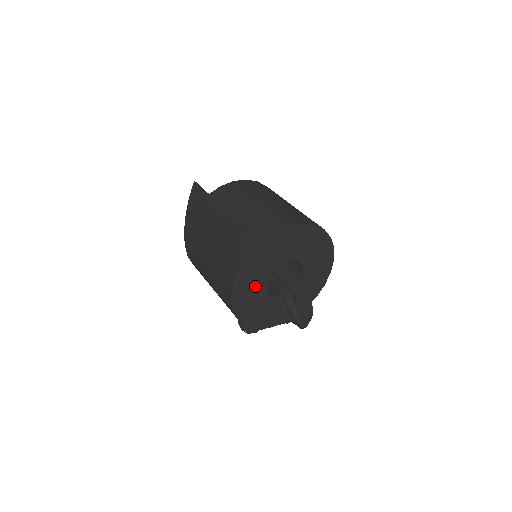
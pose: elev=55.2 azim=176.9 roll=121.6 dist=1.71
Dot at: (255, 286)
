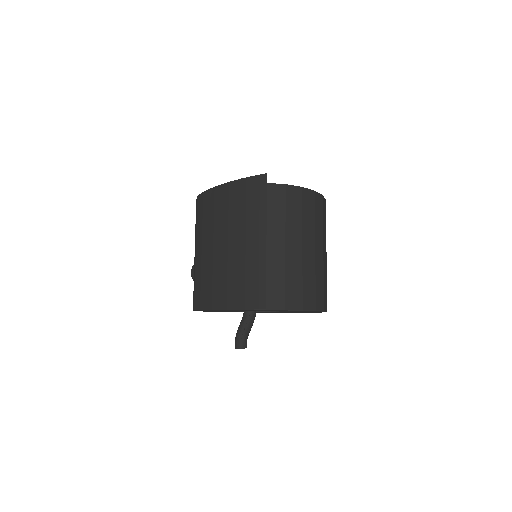
Dot at: occluded
